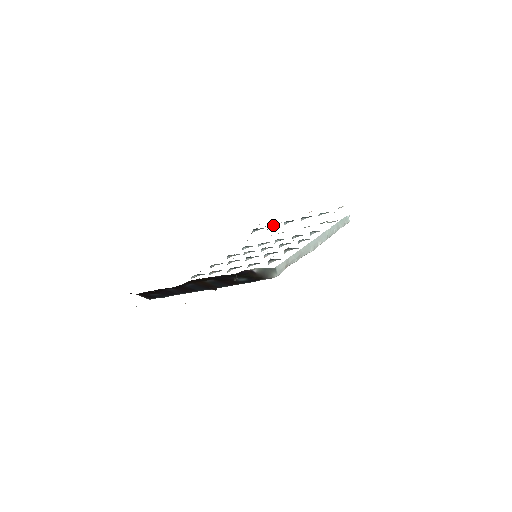
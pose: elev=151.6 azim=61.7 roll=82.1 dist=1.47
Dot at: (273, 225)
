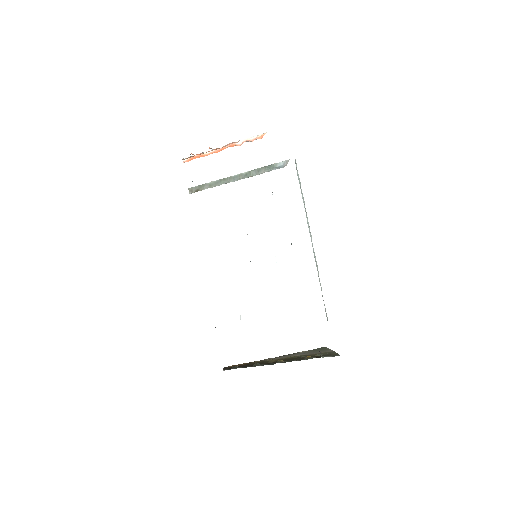
Dot at: occluded
